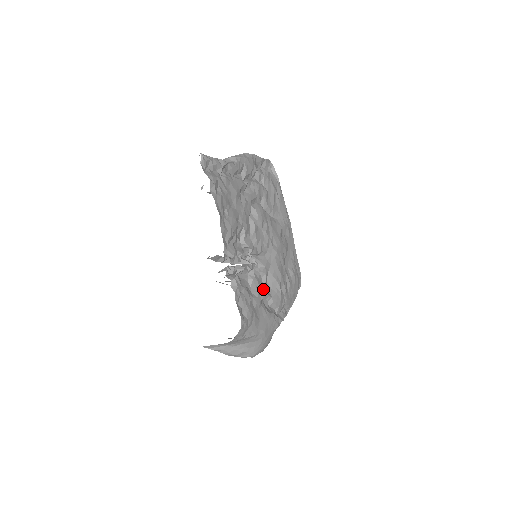
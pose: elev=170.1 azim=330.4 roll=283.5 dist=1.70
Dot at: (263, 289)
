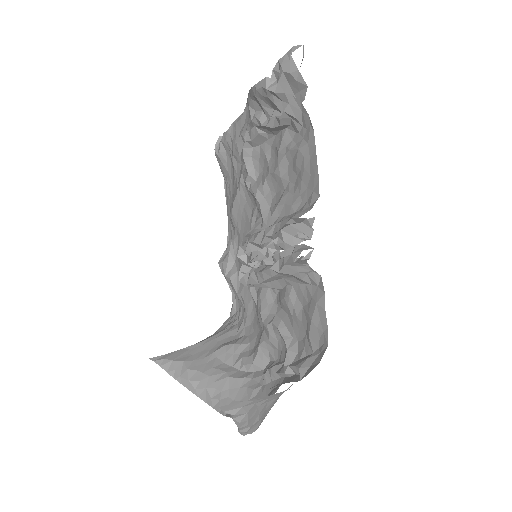
Dot at: occluded
